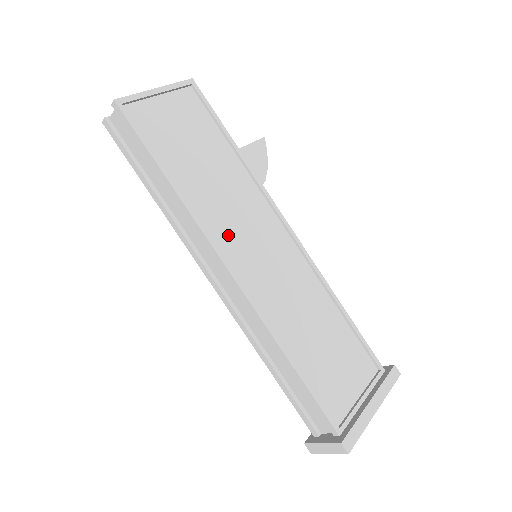
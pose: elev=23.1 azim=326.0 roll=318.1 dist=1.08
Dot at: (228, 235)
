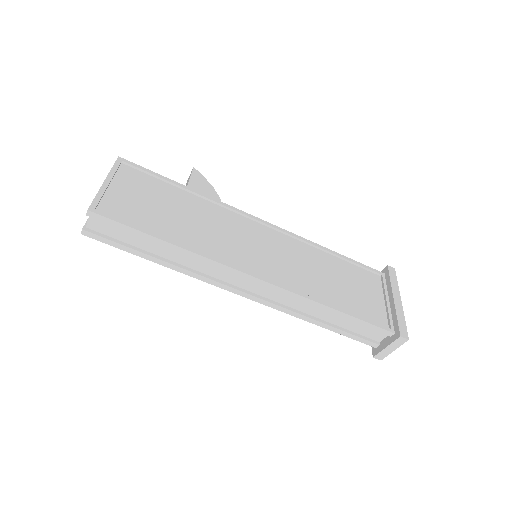
Dot at: (233, 254)
